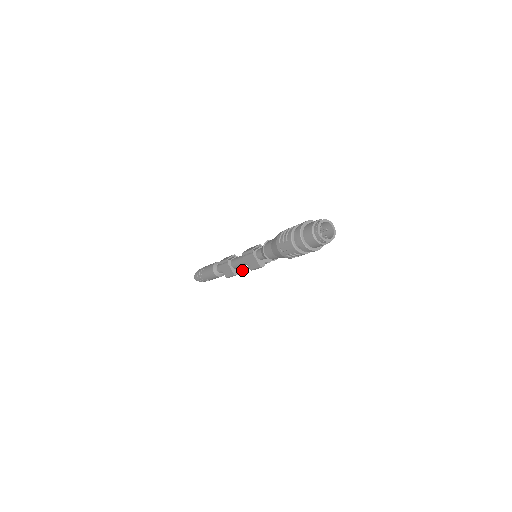
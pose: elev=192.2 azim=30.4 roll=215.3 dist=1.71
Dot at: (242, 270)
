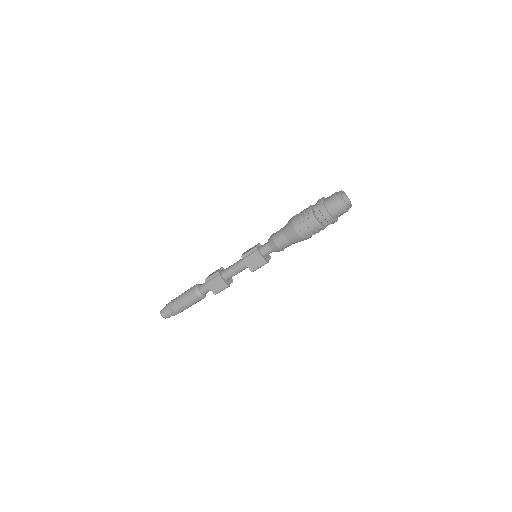
Dot at: (232, 282)
